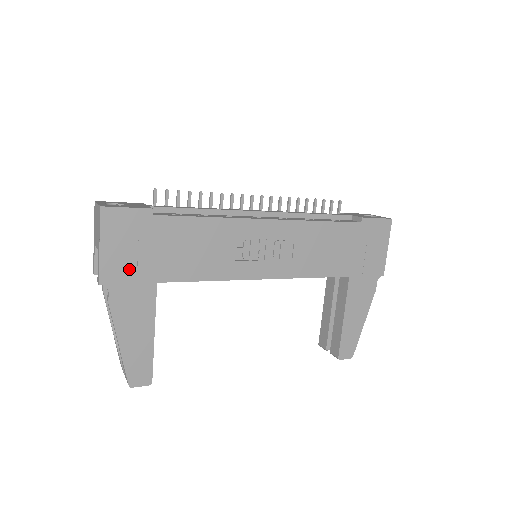
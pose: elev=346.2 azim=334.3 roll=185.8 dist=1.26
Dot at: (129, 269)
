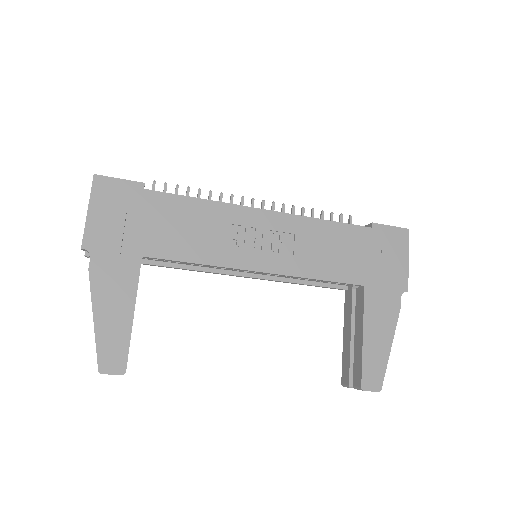
Dot at: (114, 238)
